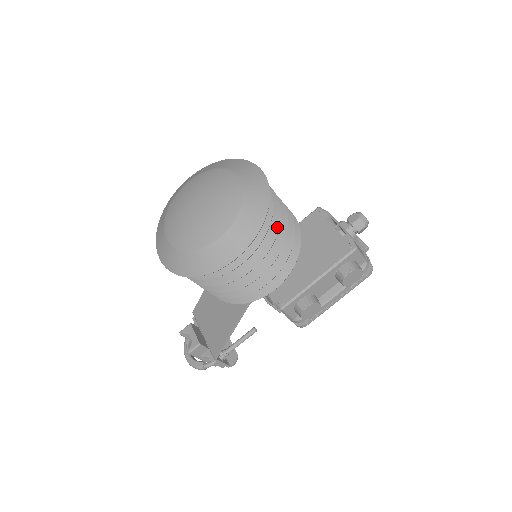
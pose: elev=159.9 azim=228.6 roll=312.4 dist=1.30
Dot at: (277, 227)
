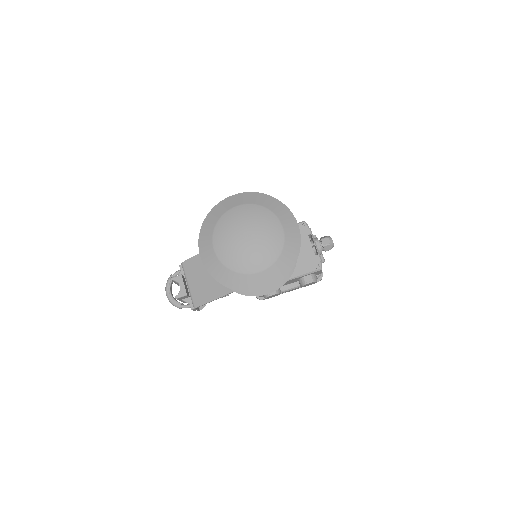
Dot at: occluded
